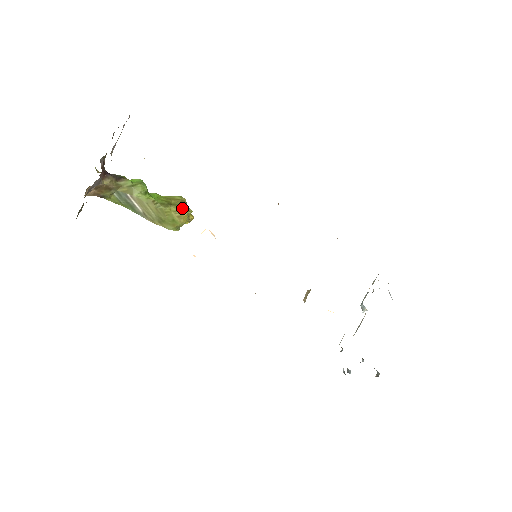
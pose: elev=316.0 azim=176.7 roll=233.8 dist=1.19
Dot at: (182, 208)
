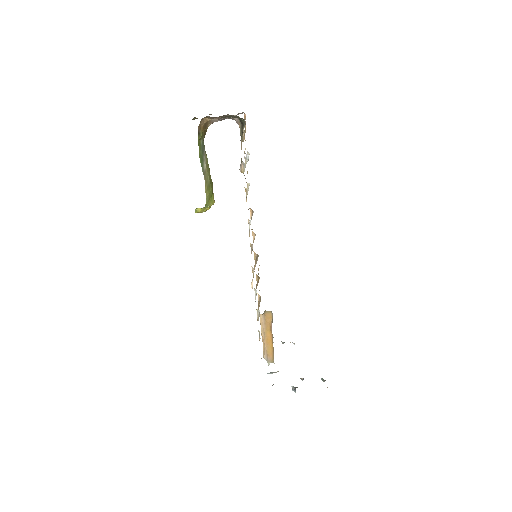
Dot at: occluded
